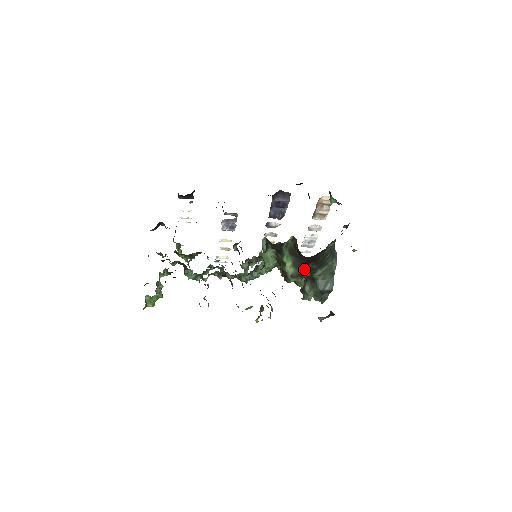
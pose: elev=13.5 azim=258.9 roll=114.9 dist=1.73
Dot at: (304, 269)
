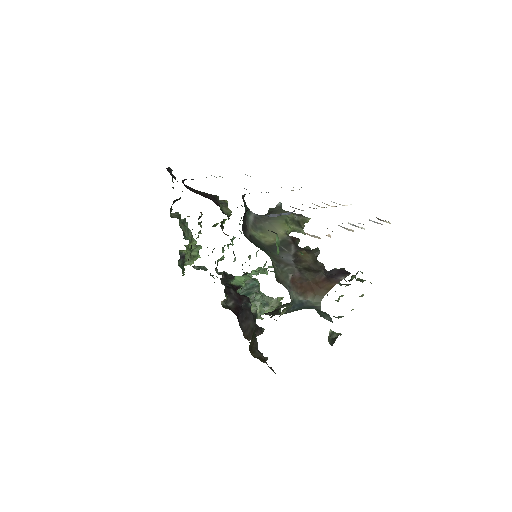
Dot at: (268, 313)
